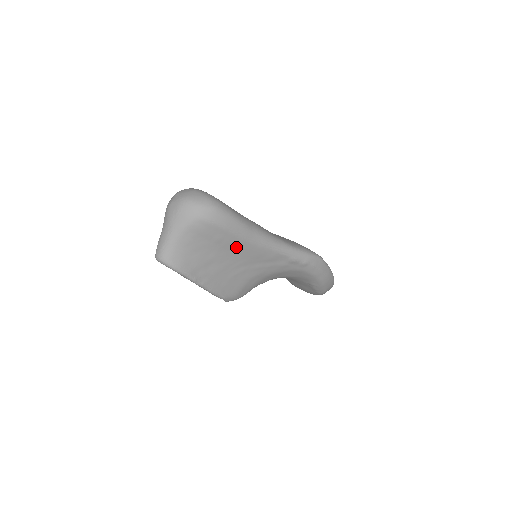
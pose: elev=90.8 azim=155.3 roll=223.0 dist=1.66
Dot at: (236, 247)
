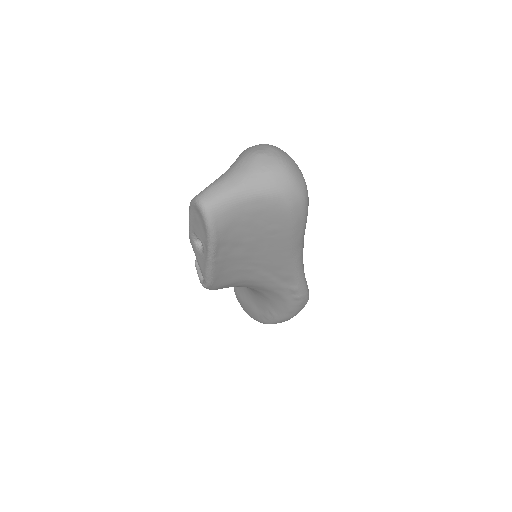
Dot at: (276, 247)
